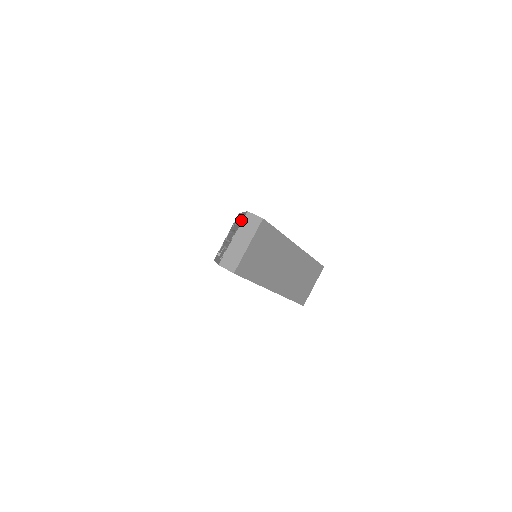
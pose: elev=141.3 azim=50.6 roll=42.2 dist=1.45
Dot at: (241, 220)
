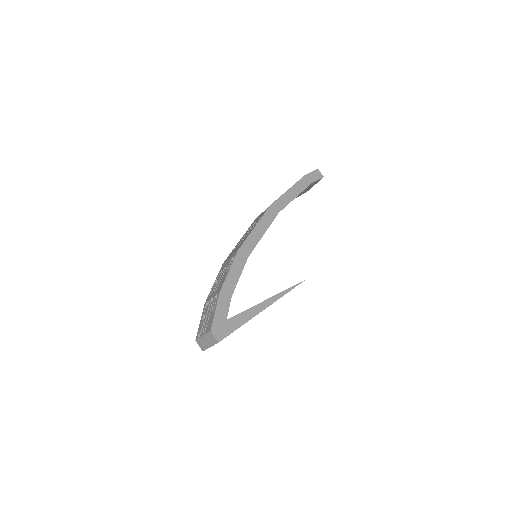
Dot at: (208, 328)
